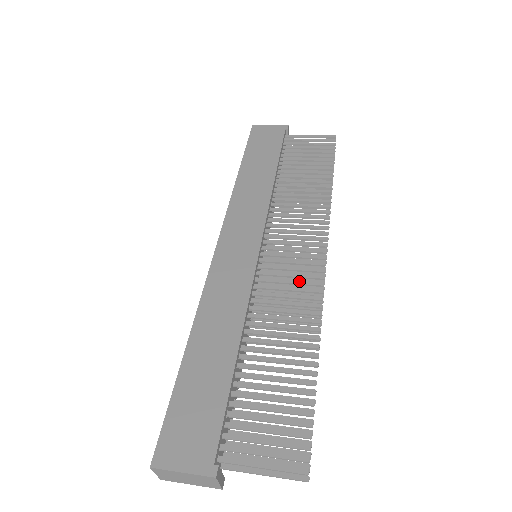
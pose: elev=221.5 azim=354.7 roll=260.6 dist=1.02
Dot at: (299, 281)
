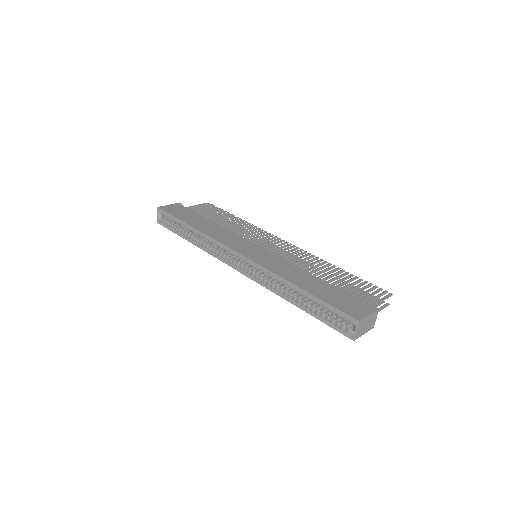
Dot at: (293, 252)
